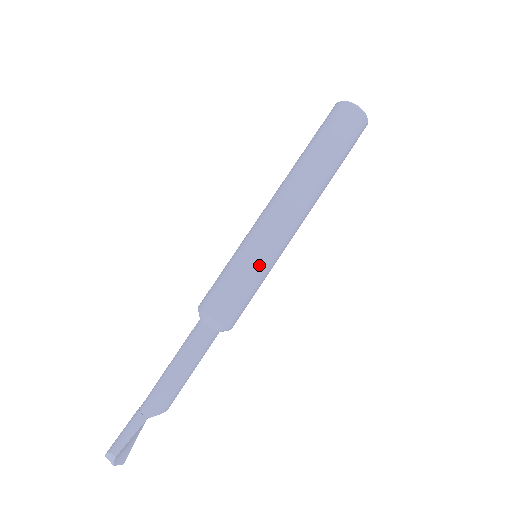
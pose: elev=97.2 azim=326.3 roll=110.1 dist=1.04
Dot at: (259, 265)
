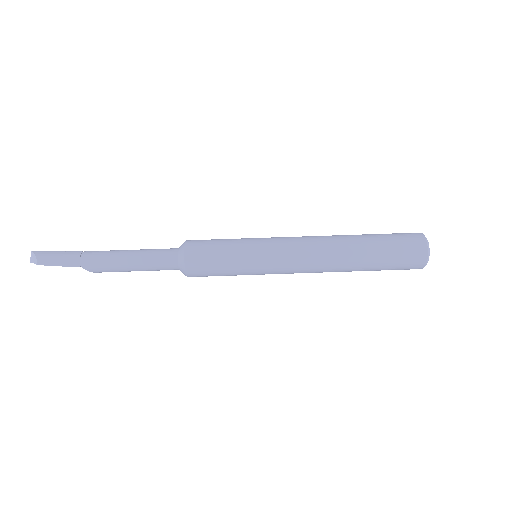
Dot at: (250, 270)
